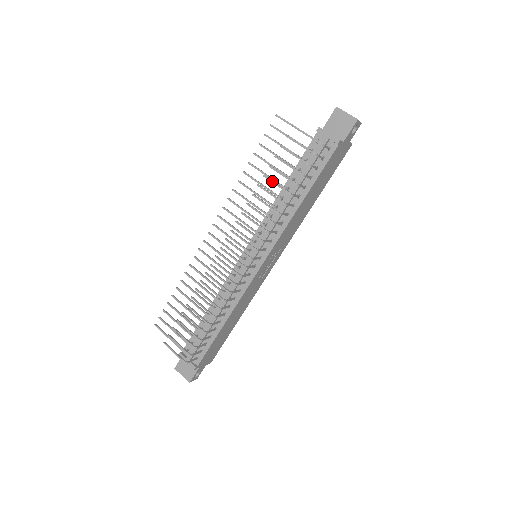
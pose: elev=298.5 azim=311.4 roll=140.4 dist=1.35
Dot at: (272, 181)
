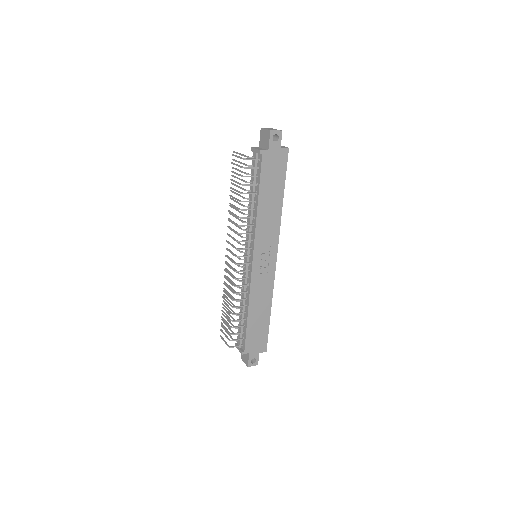
Dot at: (232, 197)
